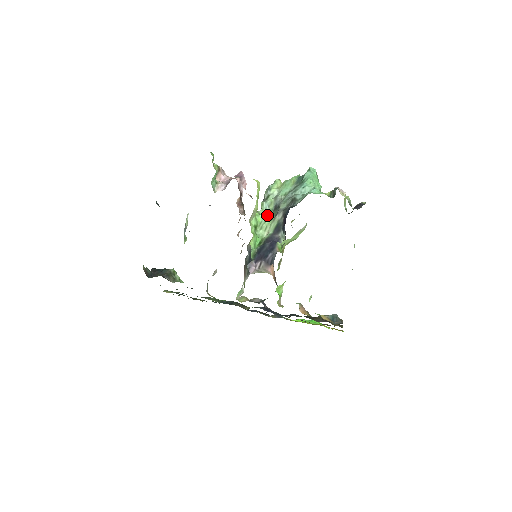
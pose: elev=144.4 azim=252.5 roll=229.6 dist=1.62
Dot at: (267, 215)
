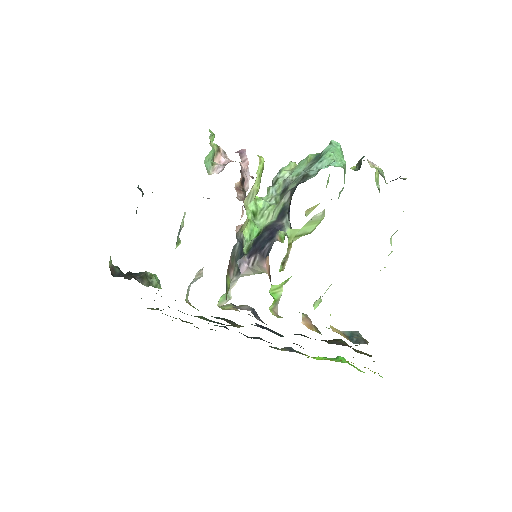
Dot at: (272, 200)
